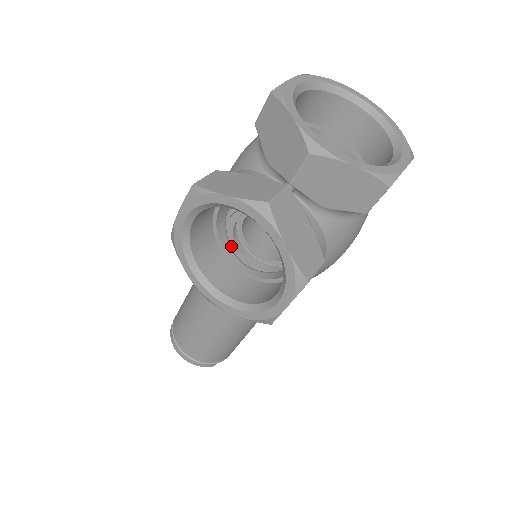
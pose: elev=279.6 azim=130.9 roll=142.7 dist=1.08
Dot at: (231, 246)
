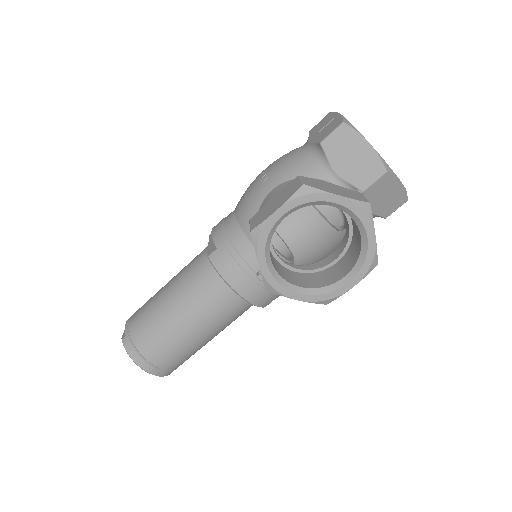
Dot at: occluded
